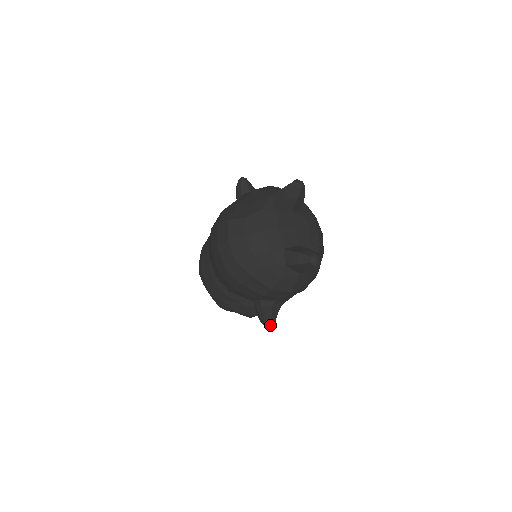
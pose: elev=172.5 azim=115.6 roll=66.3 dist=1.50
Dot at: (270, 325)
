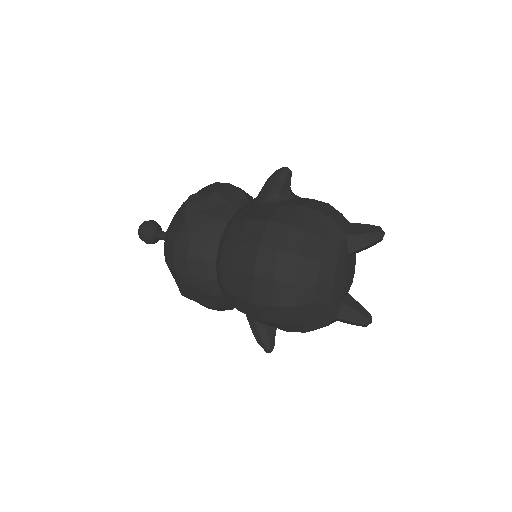
Dot at: (271, 351)
